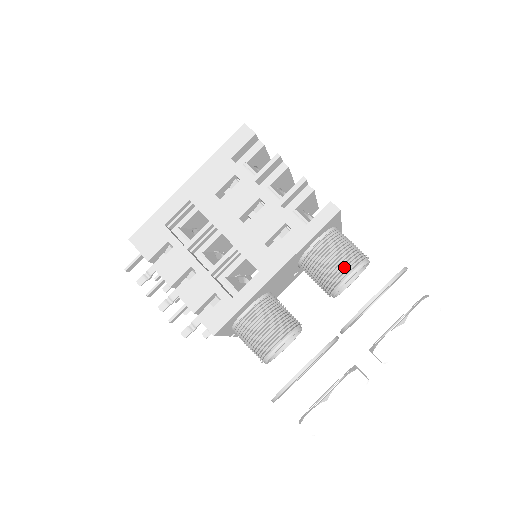
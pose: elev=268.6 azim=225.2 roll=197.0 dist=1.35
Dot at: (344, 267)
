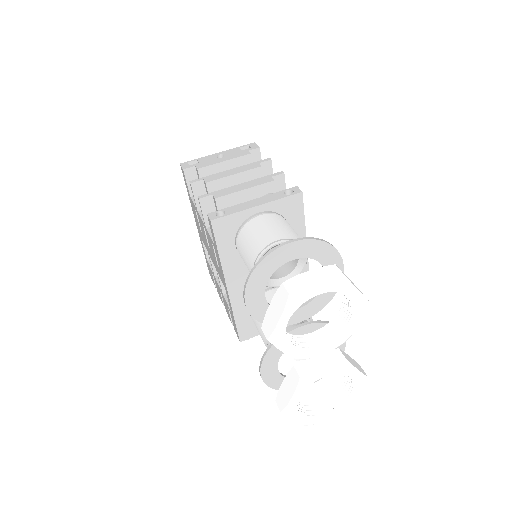
Dot at: (249, 266)
